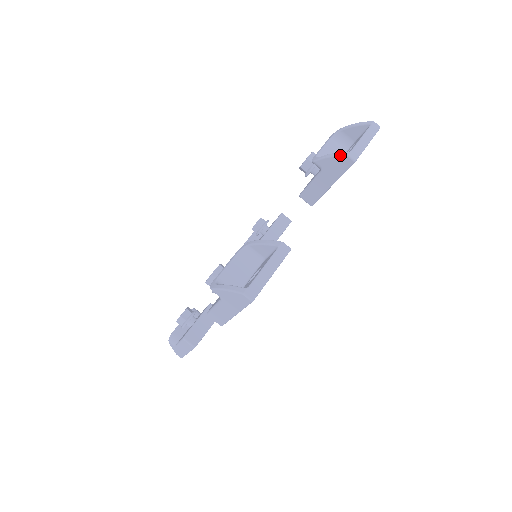
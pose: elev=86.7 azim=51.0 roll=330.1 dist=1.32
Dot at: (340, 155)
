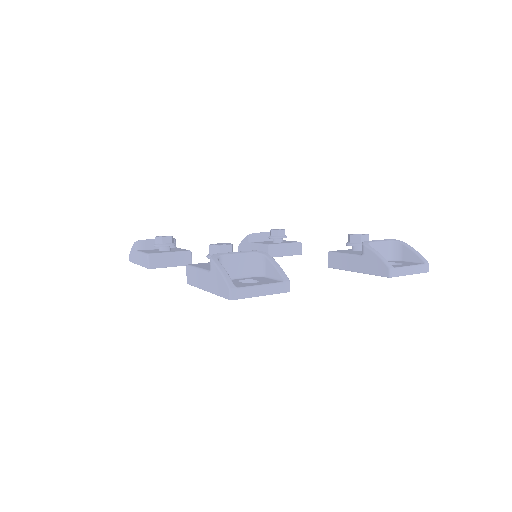
Dot at: (385, 262)
